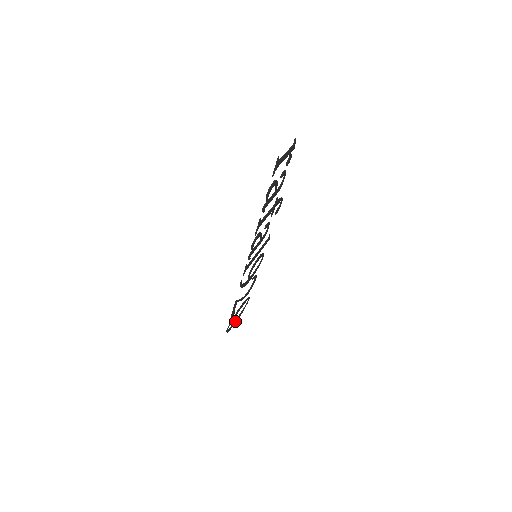
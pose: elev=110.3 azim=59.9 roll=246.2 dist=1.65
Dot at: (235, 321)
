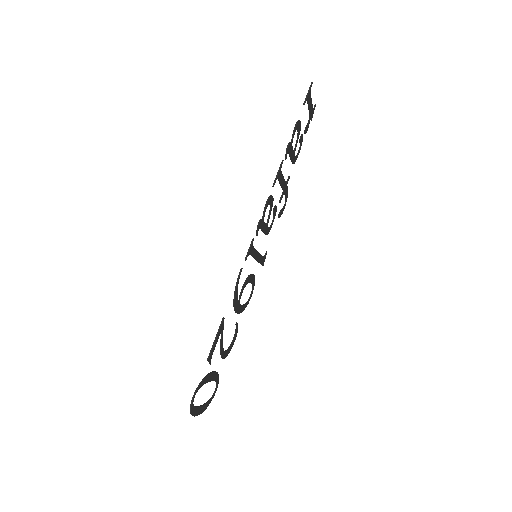
Dot at: (199, 407)
